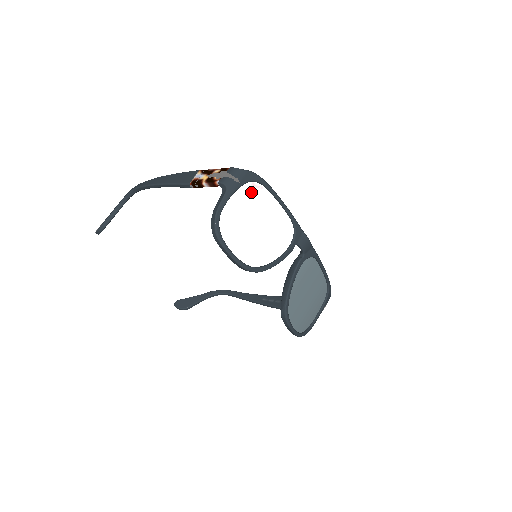
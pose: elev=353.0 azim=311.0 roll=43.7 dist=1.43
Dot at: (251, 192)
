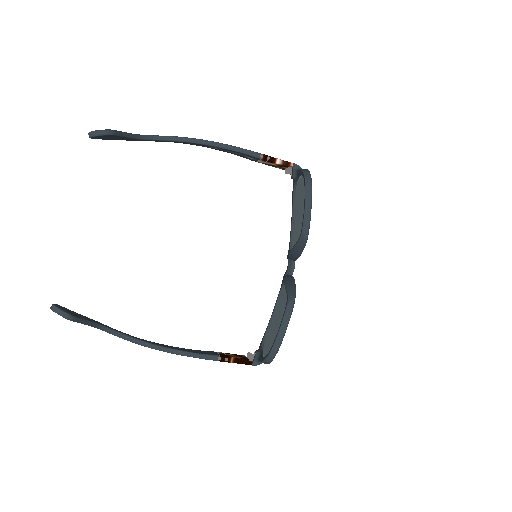
Dot at: occluded
